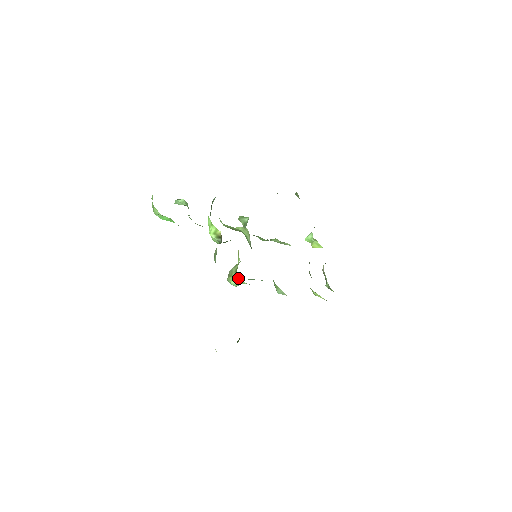
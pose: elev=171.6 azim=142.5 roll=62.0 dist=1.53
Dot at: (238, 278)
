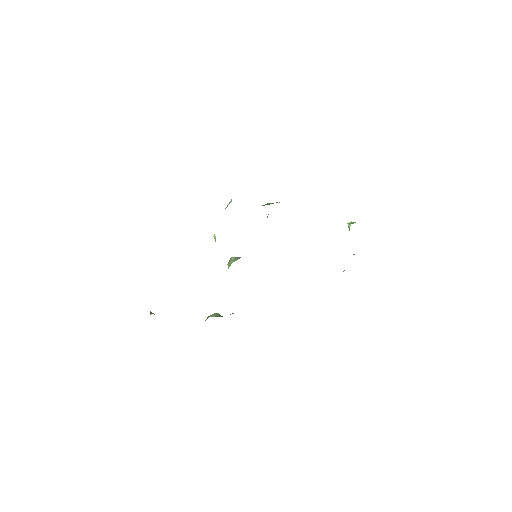
Dot at: occluded
